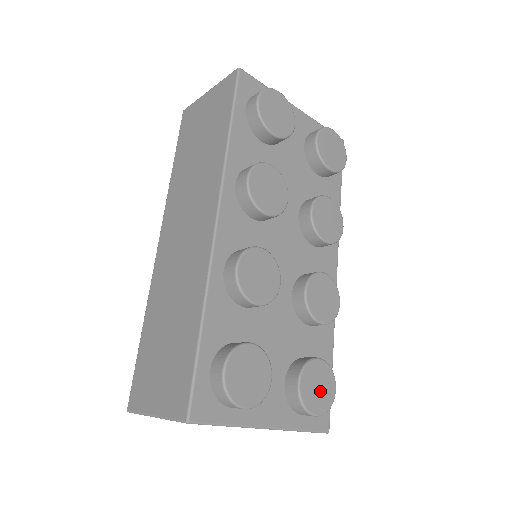
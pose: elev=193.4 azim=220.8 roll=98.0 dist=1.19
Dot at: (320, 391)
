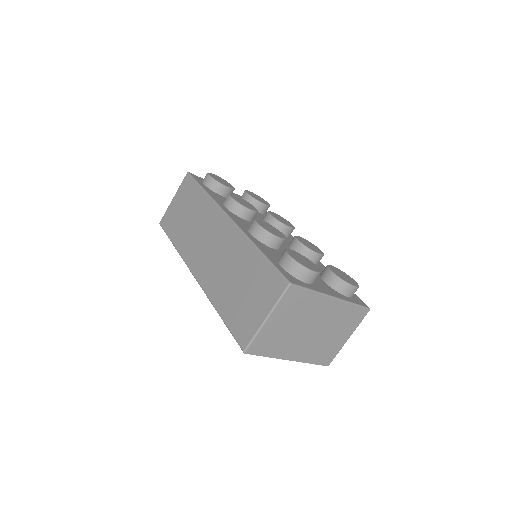
Dot at: (346, 277)
